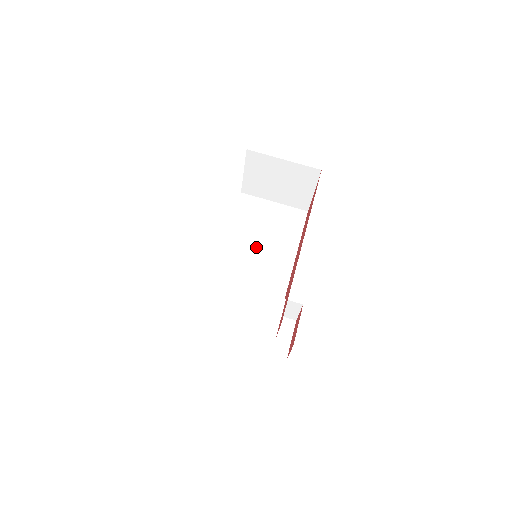
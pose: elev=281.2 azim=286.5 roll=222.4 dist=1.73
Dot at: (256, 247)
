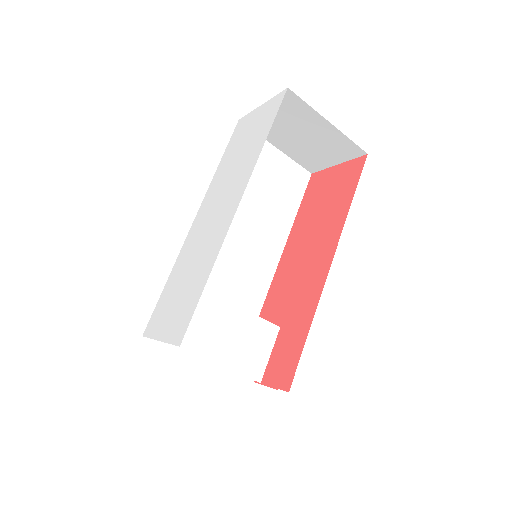
Dot at: (244, 218)
